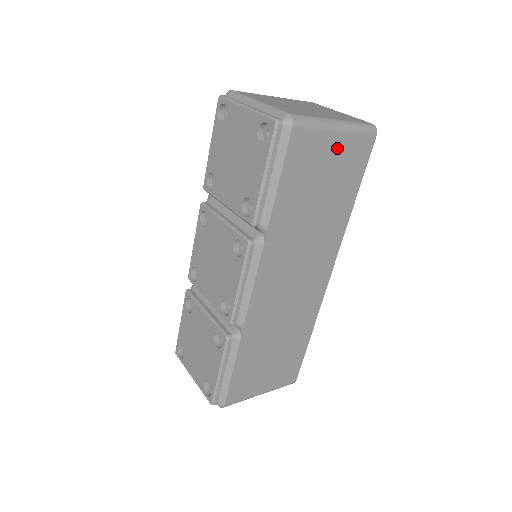
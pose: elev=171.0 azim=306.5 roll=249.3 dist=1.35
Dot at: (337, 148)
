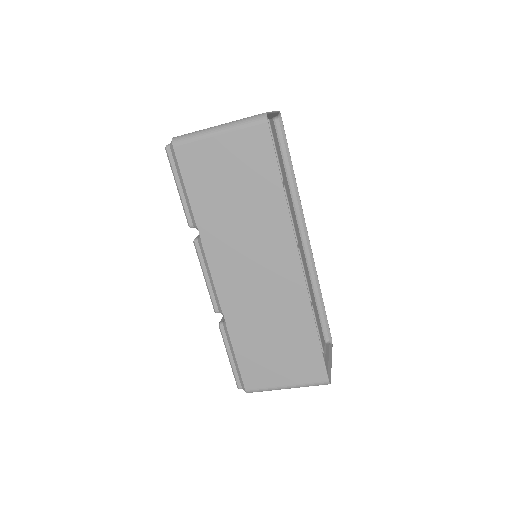
Dot at: (227, 147)
